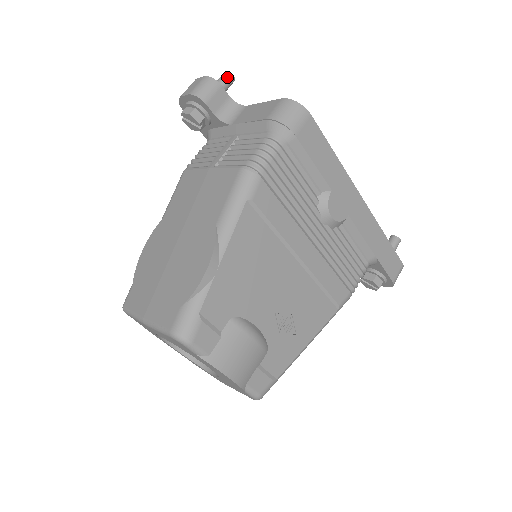
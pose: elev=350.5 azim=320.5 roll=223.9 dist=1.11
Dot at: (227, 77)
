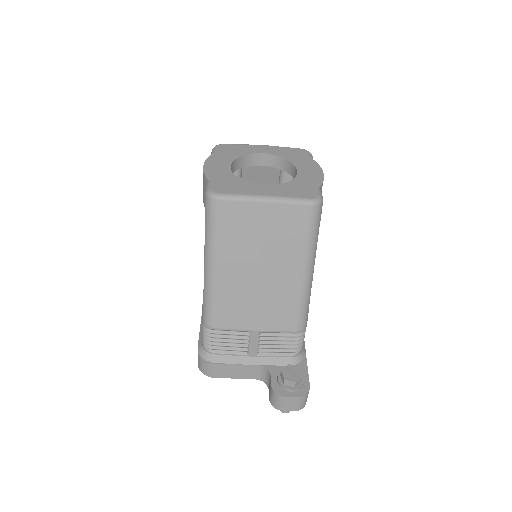
Dot at: occluded
